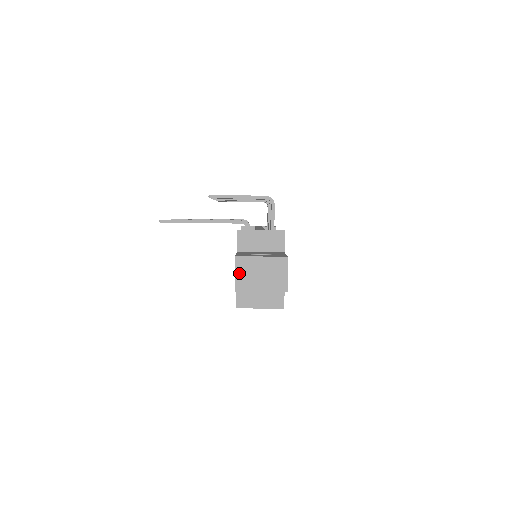
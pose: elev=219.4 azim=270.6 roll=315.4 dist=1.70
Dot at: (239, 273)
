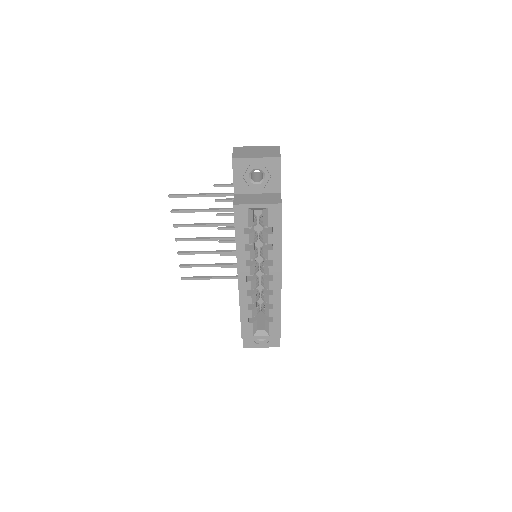
Dot at: (236, 152)
